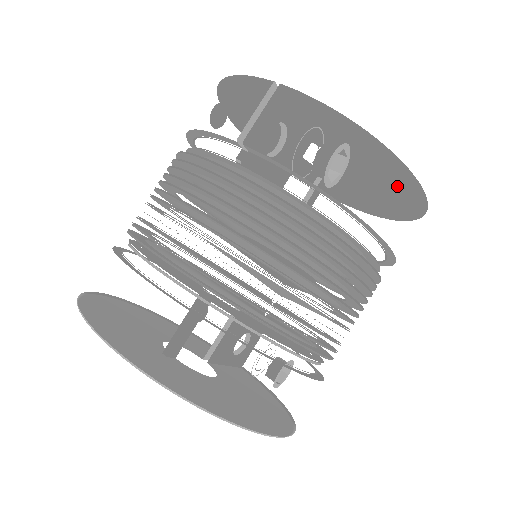
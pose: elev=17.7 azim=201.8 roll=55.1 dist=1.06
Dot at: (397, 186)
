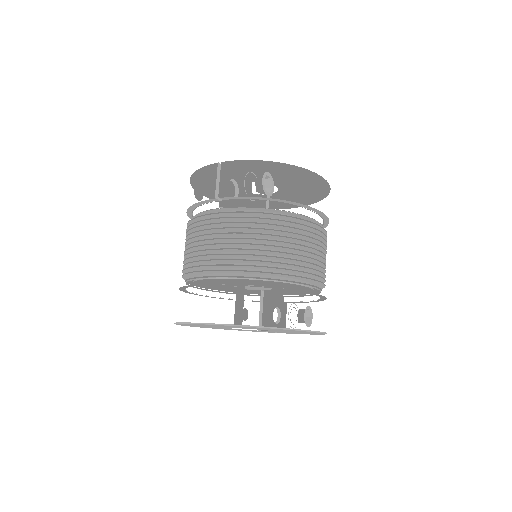
Dot at: (306, 180)
